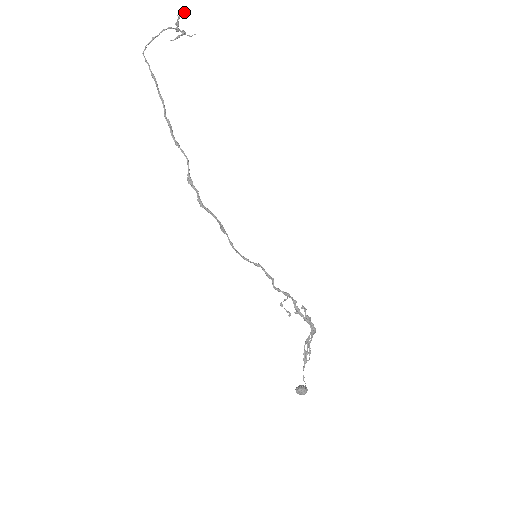
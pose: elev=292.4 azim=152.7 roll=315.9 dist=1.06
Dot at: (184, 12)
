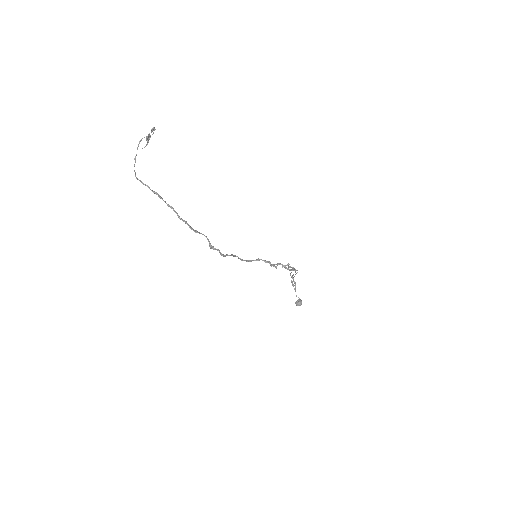
Dot at: (153, 130)
